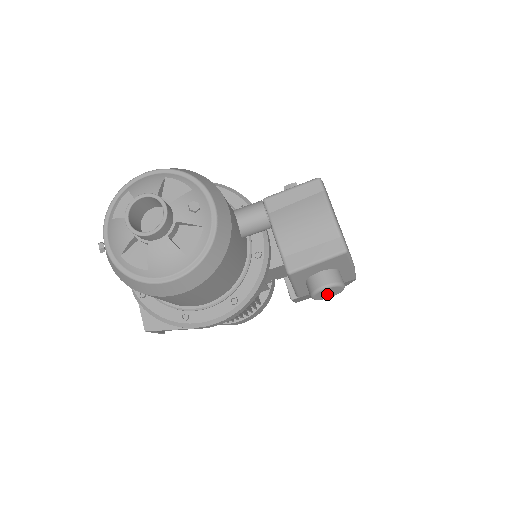
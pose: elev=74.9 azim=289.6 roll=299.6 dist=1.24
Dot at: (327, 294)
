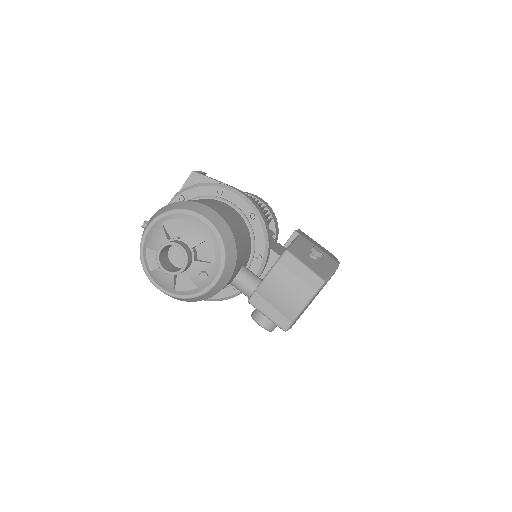
Dot at: occluded
